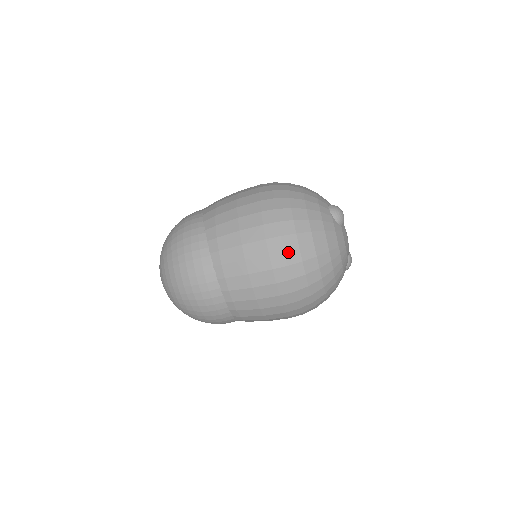
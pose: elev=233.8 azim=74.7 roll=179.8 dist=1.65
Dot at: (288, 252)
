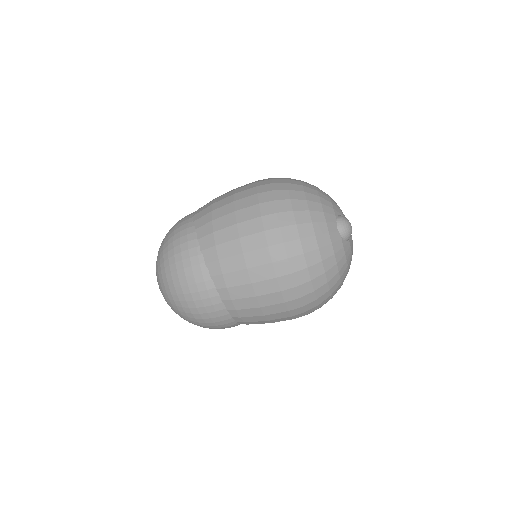
Dot at: (304, 297)
